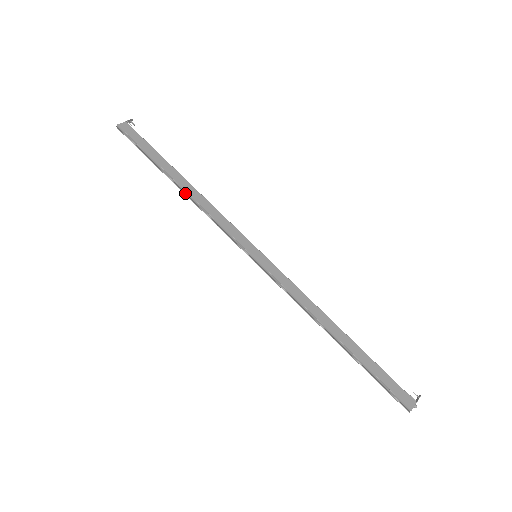
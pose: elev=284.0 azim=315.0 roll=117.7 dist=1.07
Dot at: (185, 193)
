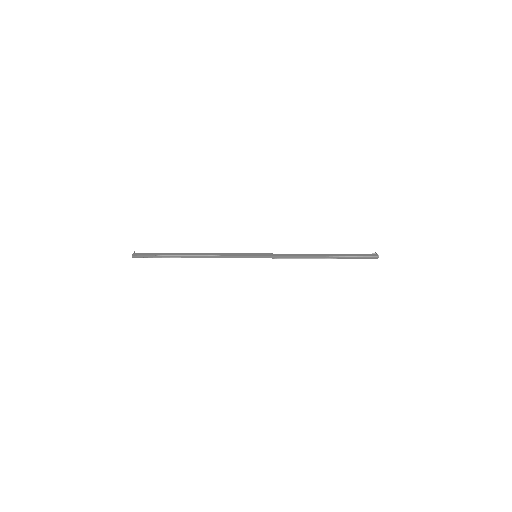
Dot at: (197, 257)
